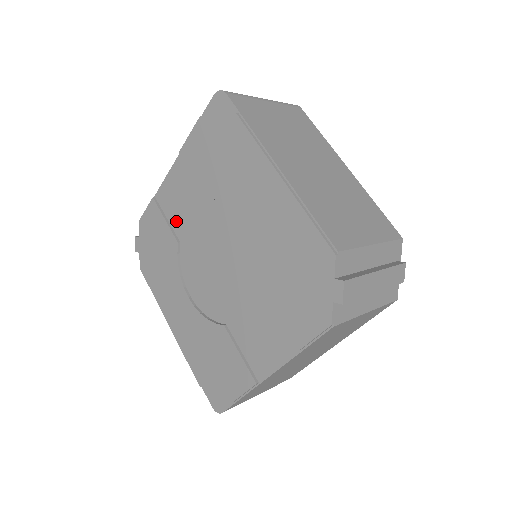
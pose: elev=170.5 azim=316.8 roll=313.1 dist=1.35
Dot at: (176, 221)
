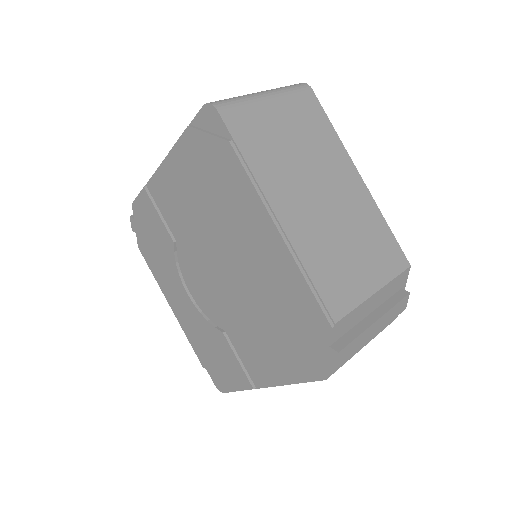
Dot at: (170, 220)
